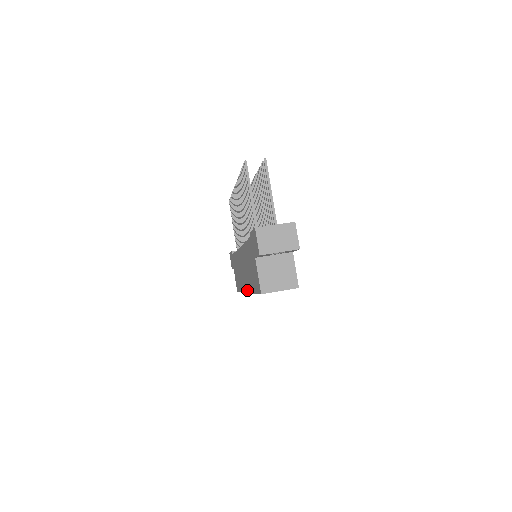
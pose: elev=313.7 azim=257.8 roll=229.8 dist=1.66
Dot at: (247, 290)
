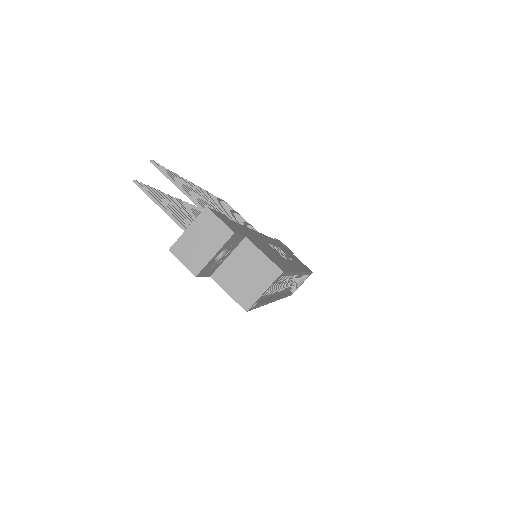
Dot at: occluded
